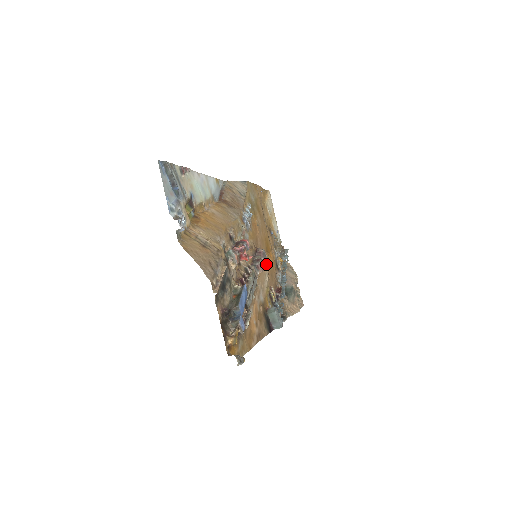
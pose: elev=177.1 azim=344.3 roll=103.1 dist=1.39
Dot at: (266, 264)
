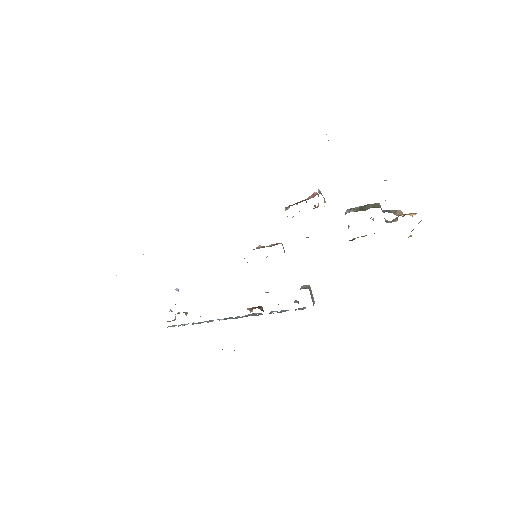
Dot at: occluded
